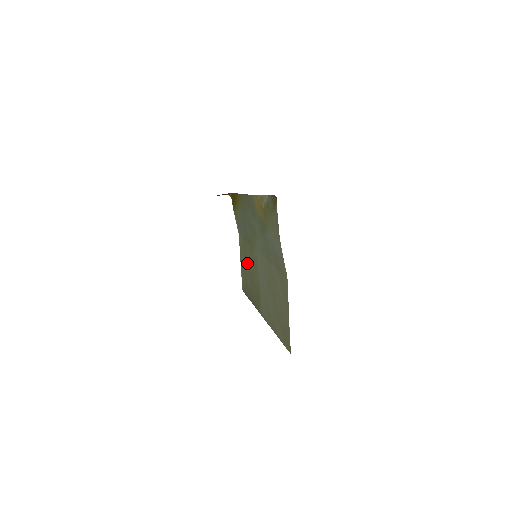
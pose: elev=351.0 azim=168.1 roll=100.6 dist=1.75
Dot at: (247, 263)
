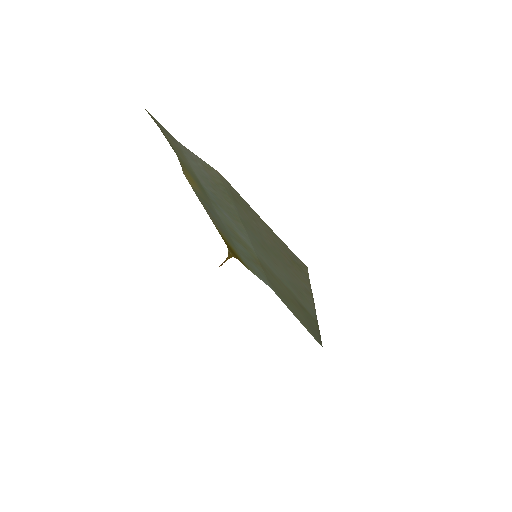
Dot at: (283, 296)
